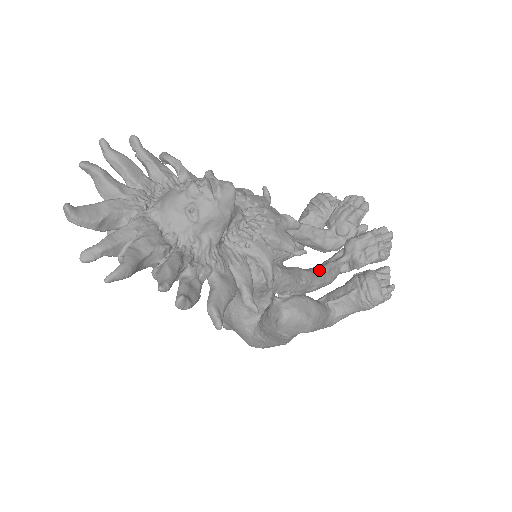
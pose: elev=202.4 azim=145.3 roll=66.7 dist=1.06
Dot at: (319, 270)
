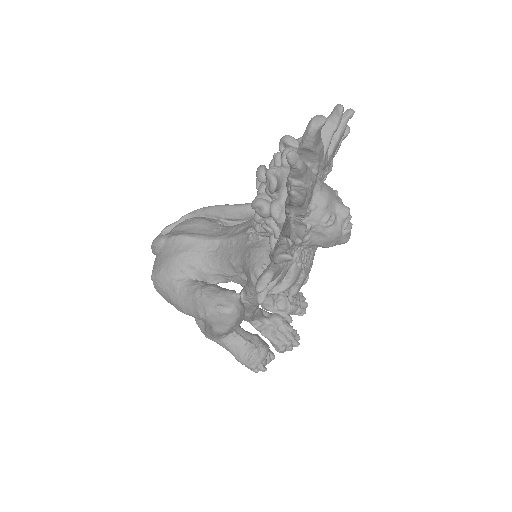
Dot at: (259, 310)
